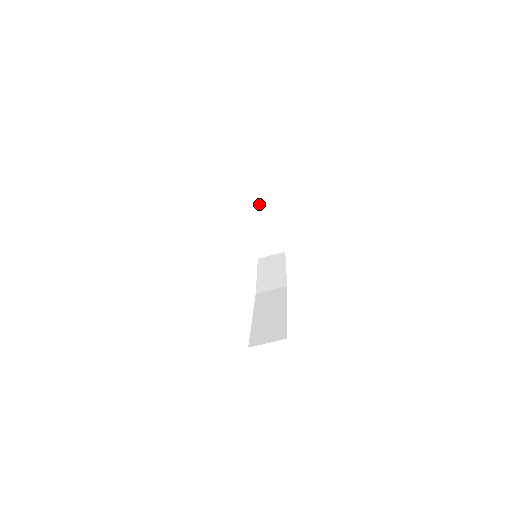
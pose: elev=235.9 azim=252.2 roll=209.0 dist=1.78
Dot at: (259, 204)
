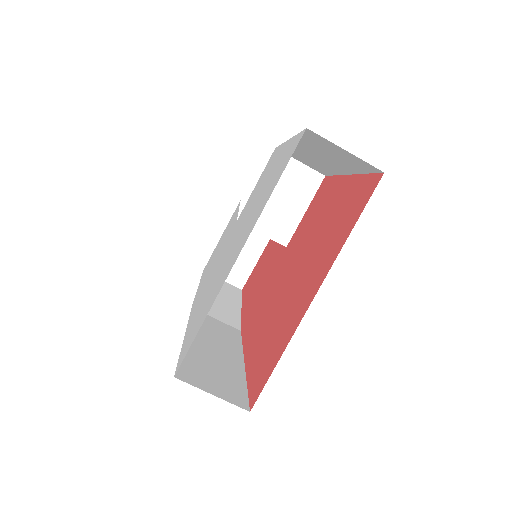
Dot at: (309, 199)
